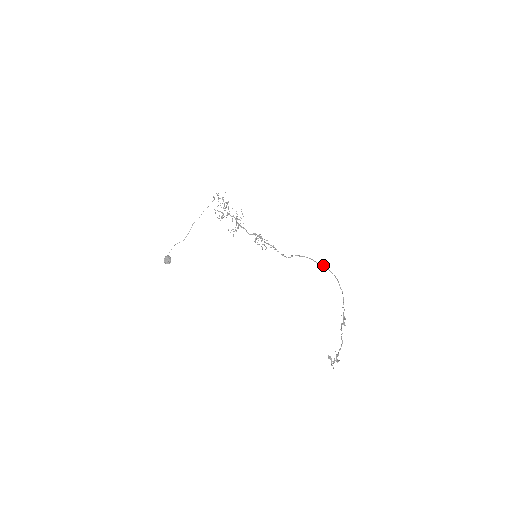
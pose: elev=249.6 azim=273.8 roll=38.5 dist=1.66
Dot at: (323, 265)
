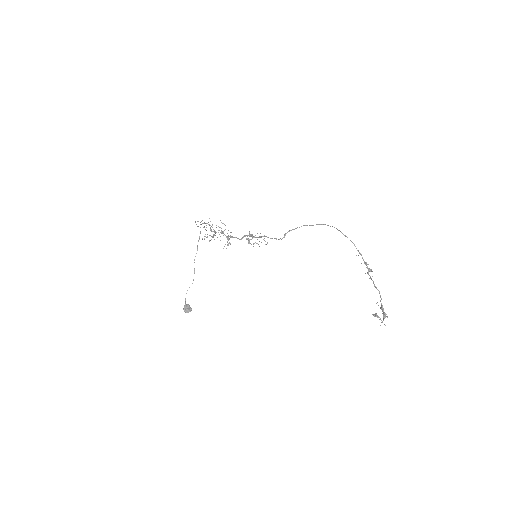
Dot at: (318, 224)
